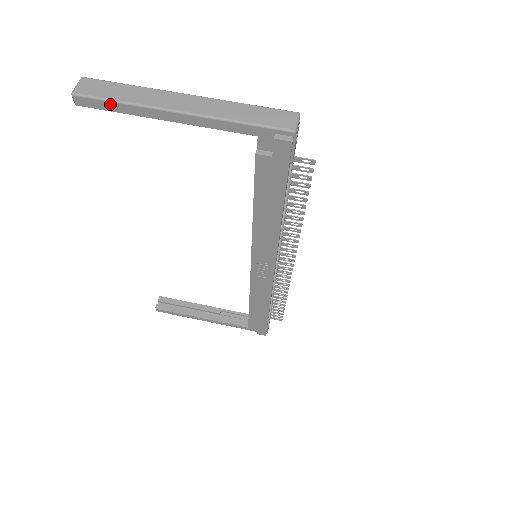
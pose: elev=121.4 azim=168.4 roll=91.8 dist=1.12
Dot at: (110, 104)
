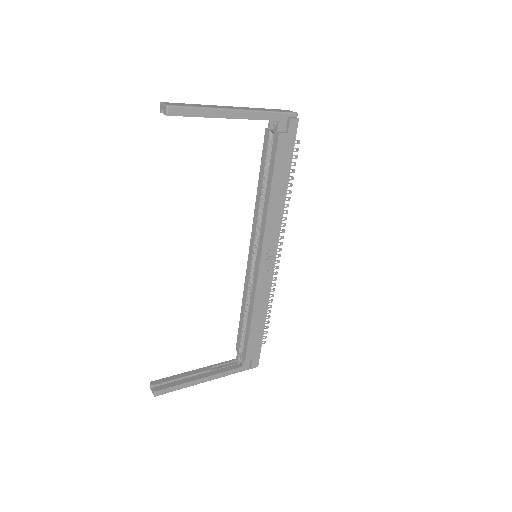
Dot at: (193, 110)
